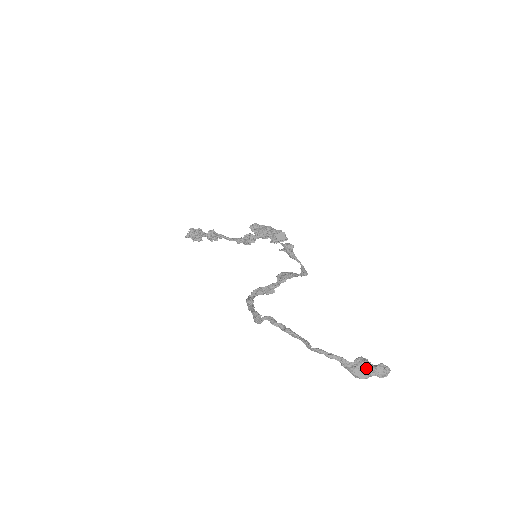
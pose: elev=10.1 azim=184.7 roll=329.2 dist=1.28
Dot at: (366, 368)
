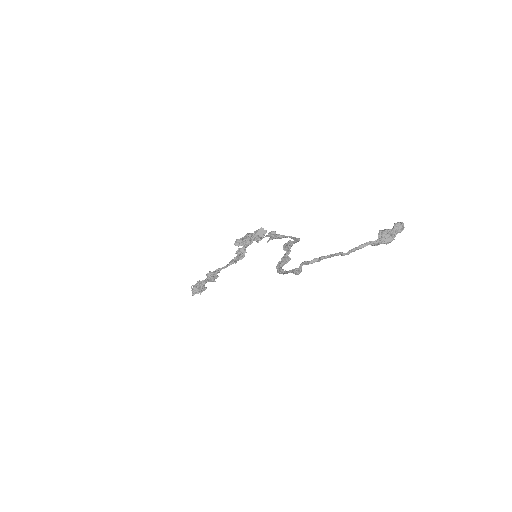
Dot at: (388, 233)
